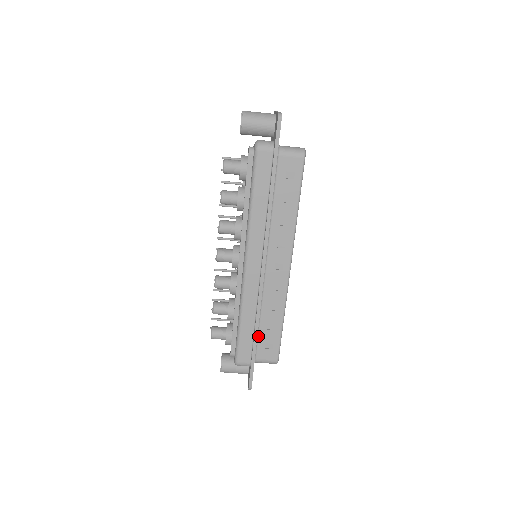
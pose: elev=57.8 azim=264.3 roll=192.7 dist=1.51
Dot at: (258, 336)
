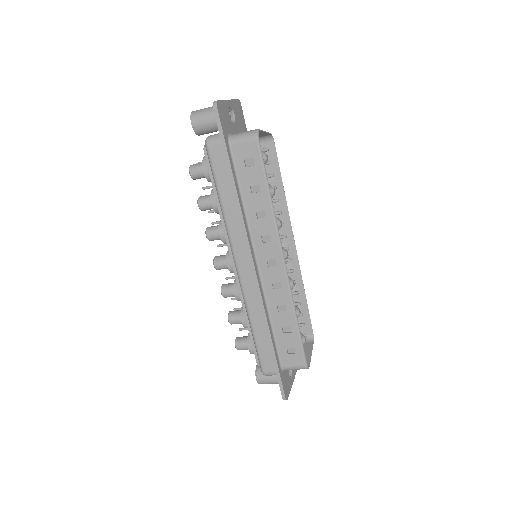
Dot at: (276, 341)
